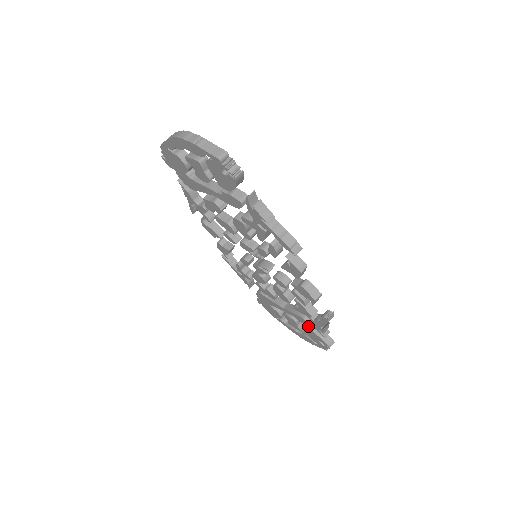
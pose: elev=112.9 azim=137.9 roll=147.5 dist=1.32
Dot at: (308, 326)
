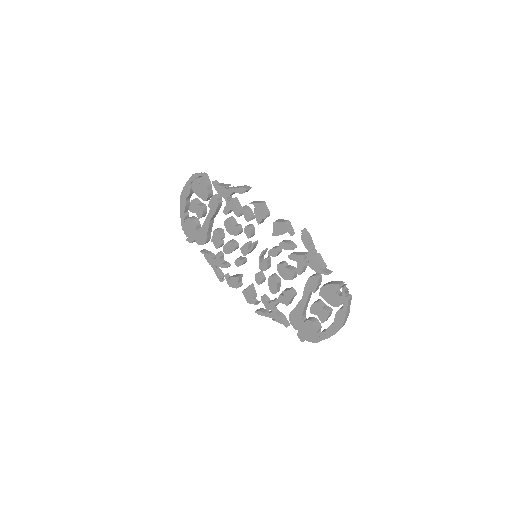
Dot at: (321, 288)
